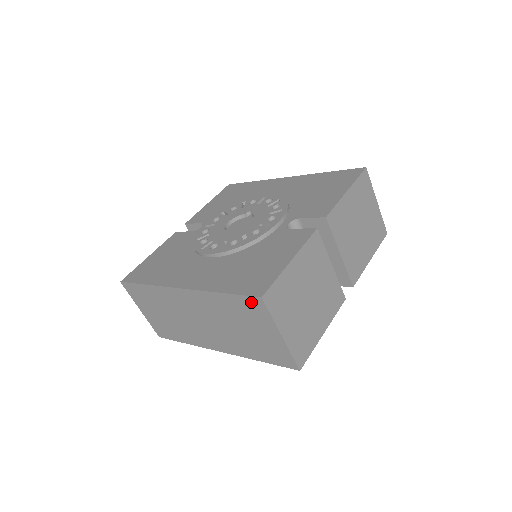
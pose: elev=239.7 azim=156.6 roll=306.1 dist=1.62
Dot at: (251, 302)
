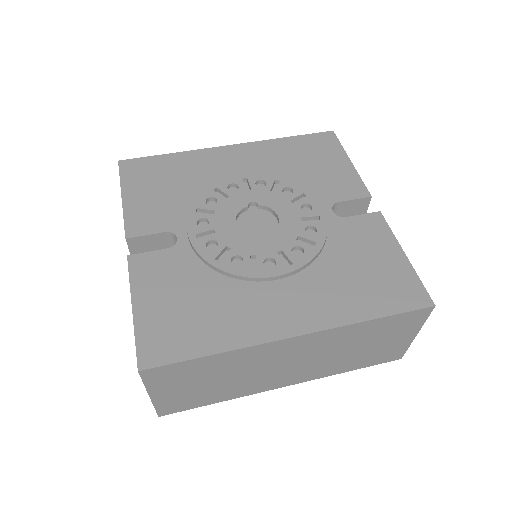
Dot at: (413, 315)
